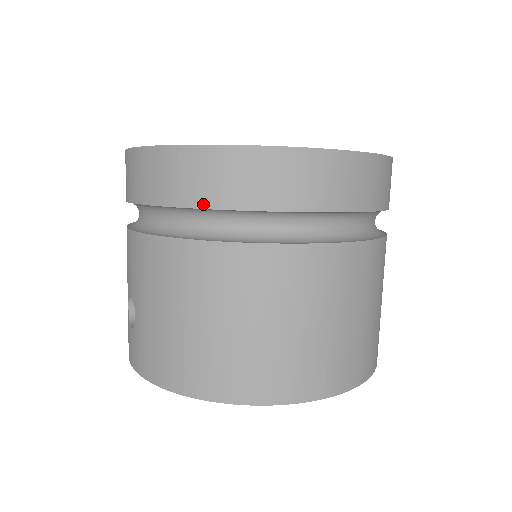
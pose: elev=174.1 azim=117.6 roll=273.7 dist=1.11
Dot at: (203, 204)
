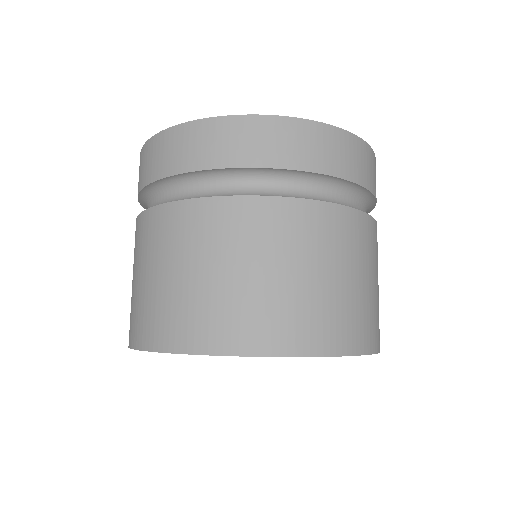
Dot at: (153, 178)
